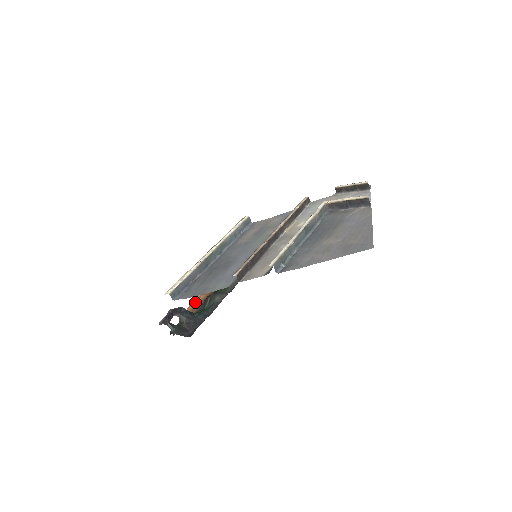
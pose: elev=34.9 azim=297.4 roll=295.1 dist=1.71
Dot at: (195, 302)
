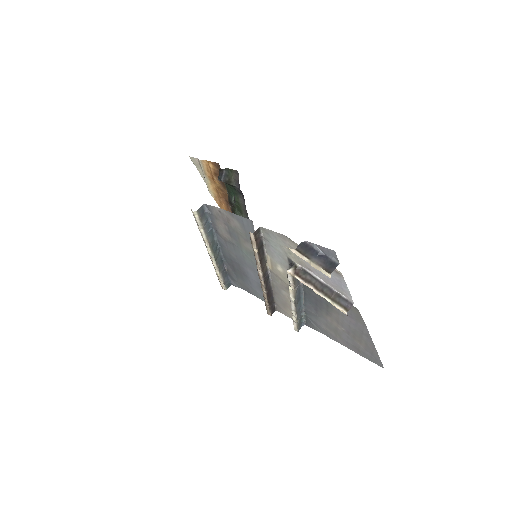
Dot at: (221, 205)
